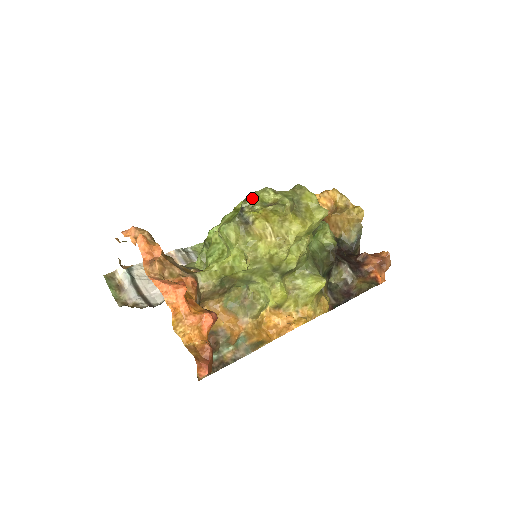
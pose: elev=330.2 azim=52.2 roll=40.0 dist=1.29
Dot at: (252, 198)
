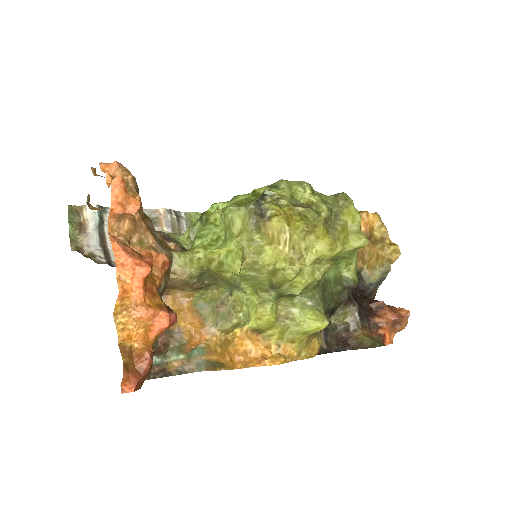
Dot at: (281, 187)
